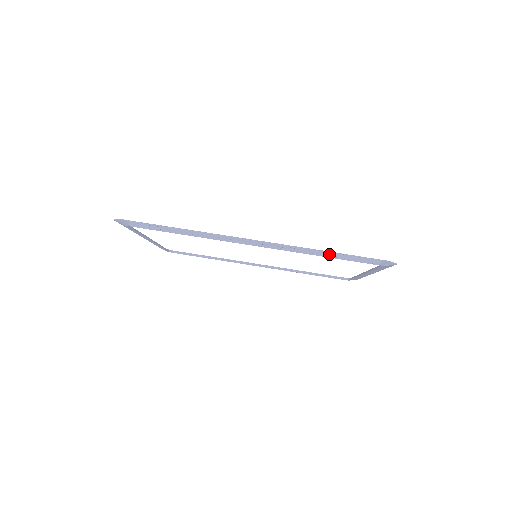
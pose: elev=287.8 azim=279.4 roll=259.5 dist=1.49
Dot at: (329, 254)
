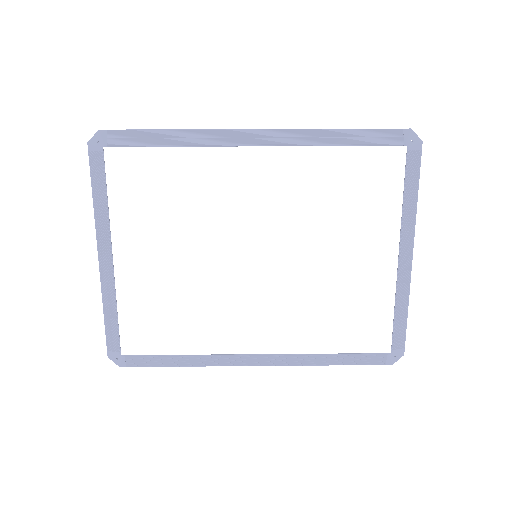
Dot at: (344, 136)
